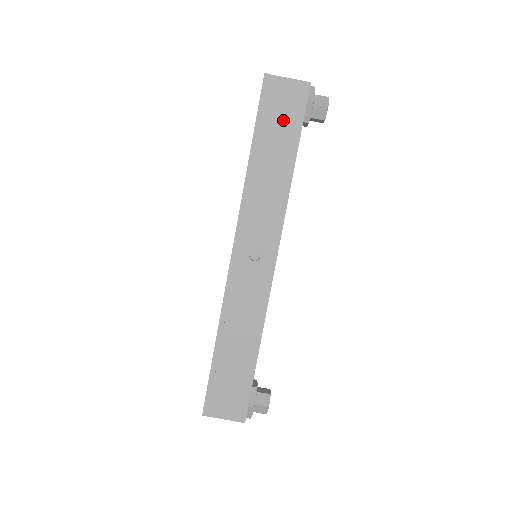
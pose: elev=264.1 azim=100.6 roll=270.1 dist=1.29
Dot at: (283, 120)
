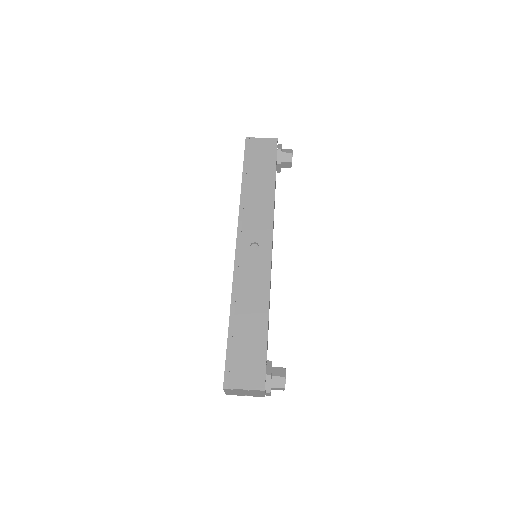
Dot at: (262, 160)
